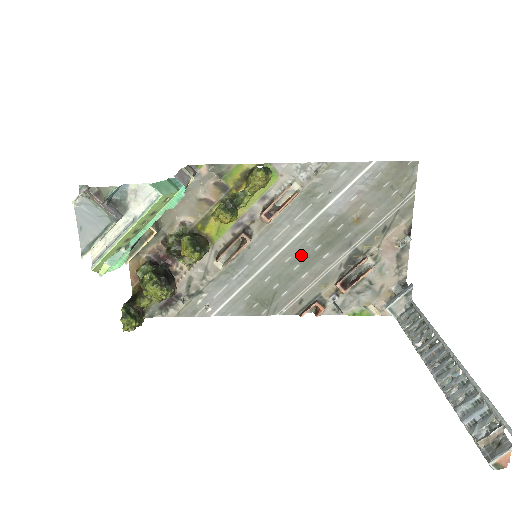
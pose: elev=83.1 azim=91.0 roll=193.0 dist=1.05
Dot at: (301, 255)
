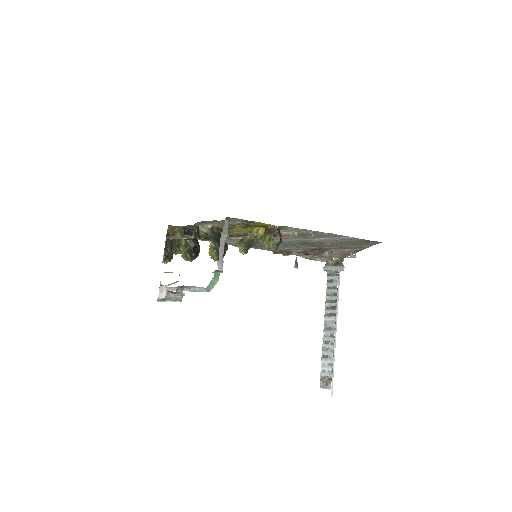
Dot at: (286, 243)
